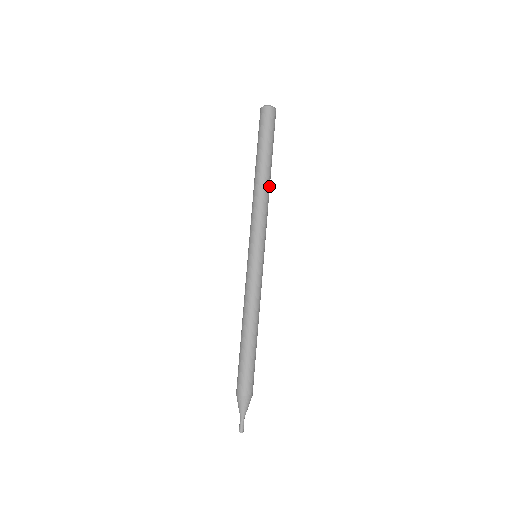
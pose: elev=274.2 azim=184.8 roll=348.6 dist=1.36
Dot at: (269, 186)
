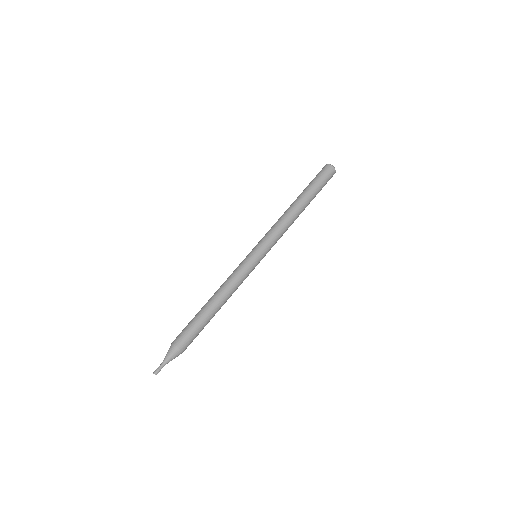
Dot at: (297, 217)
